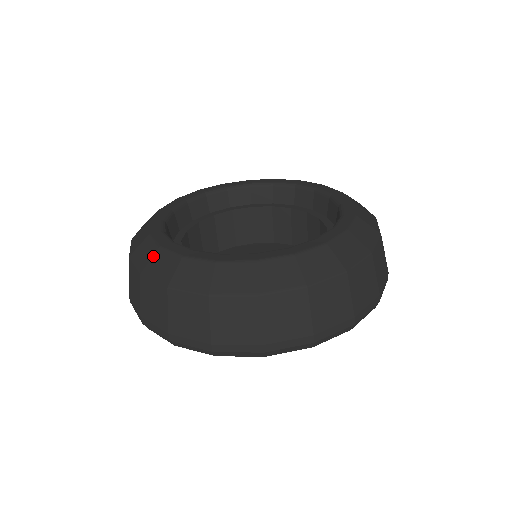
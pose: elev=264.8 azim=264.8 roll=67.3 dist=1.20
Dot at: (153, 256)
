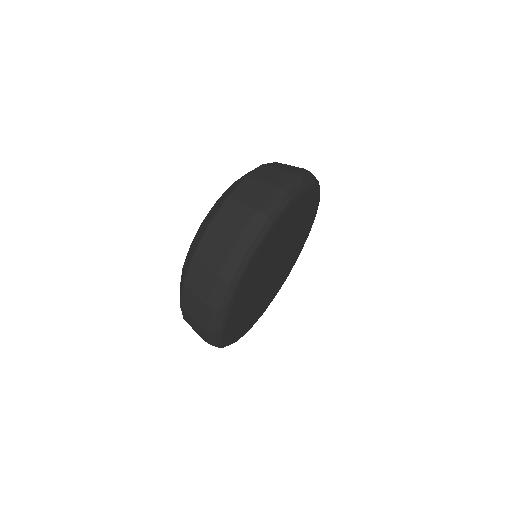
Dot at: occluded
